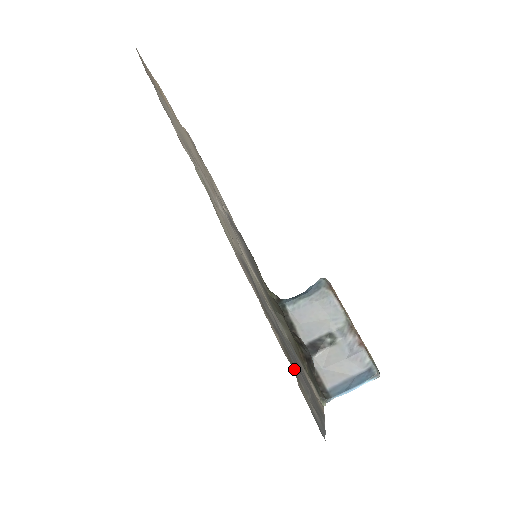
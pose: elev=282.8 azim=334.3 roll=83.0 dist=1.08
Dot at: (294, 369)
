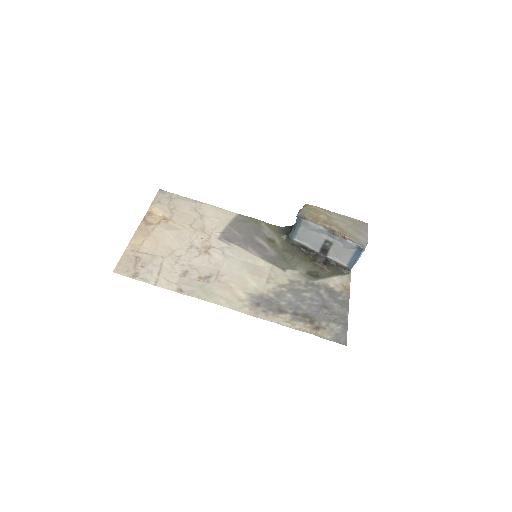
Dot at: (314, 321)
